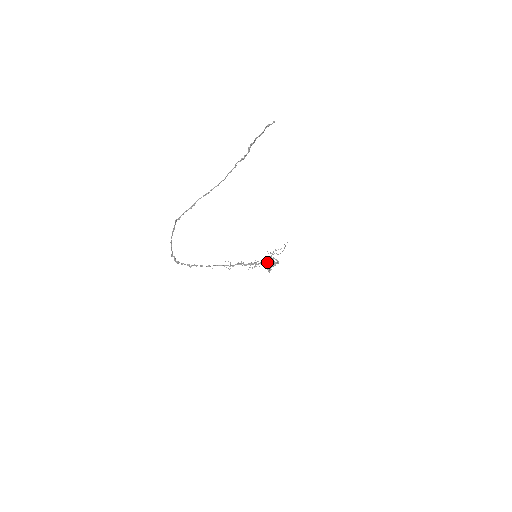
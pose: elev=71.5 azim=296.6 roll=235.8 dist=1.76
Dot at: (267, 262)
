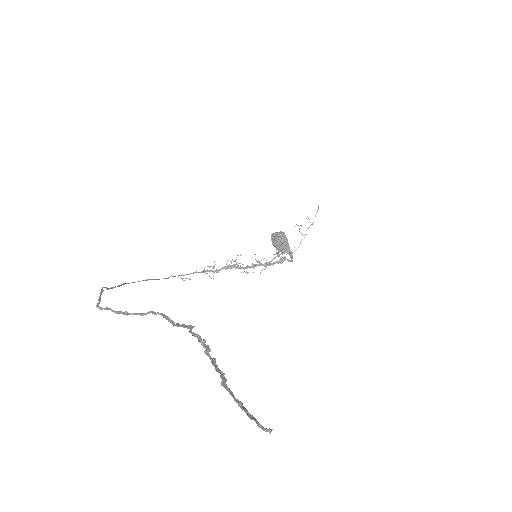
Dot at: (273, 264)
